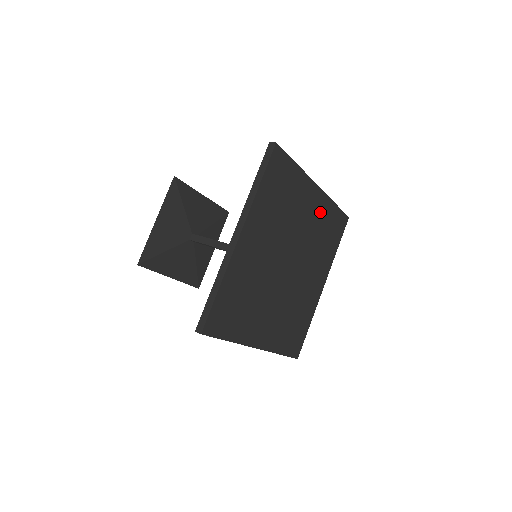
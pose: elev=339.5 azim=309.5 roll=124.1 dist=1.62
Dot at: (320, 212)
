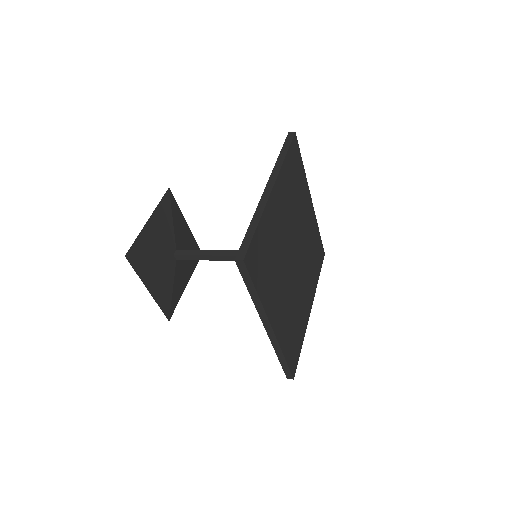
Dot at: (312, 227)
